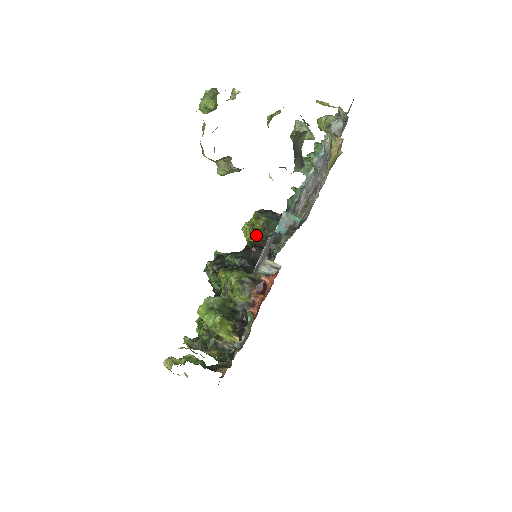
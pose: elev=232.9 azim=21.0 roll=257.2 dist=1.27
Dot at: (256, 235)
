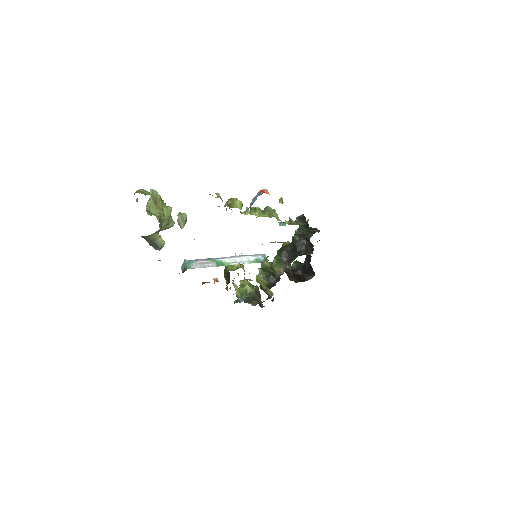
Dot at: occluded
